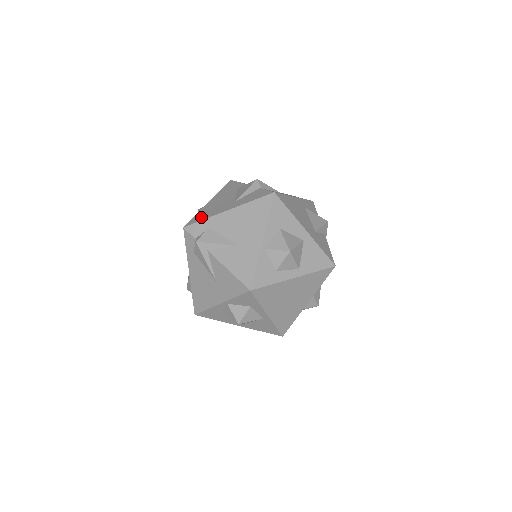
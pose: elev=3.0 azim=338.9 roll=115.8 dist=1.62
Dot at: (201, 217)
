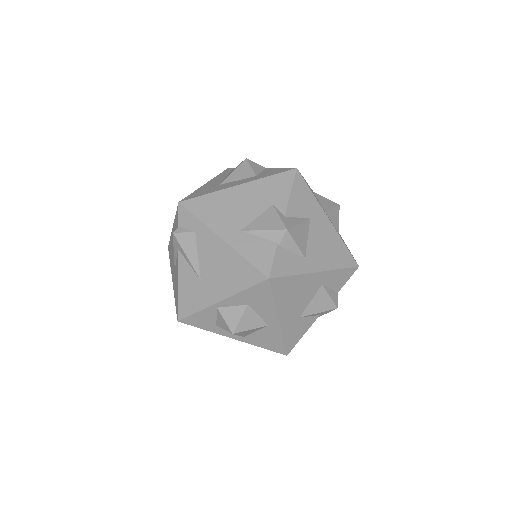
Dot at: (202, 209)
